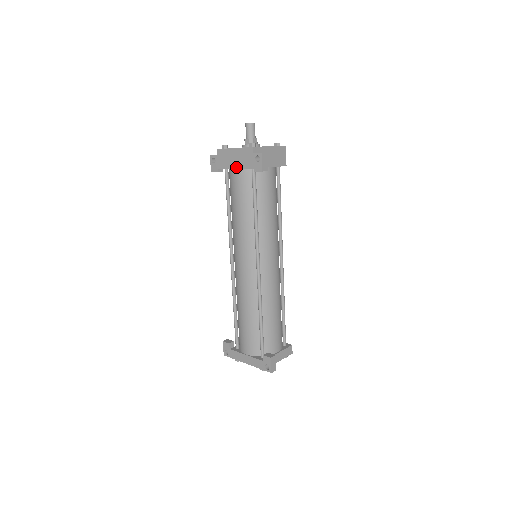
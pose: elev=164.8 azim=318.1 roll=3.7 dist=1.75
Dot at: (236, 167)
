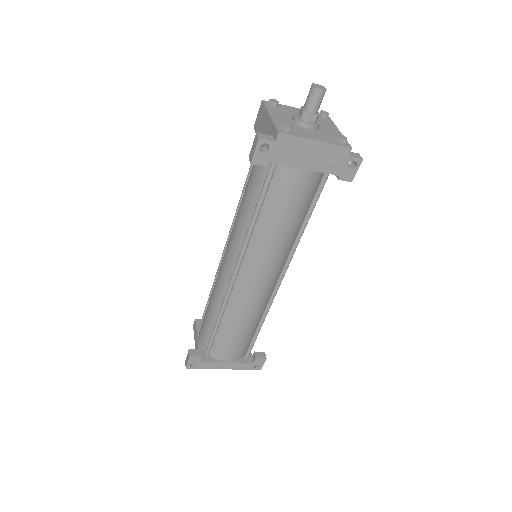
Dot at: (308, 167)
